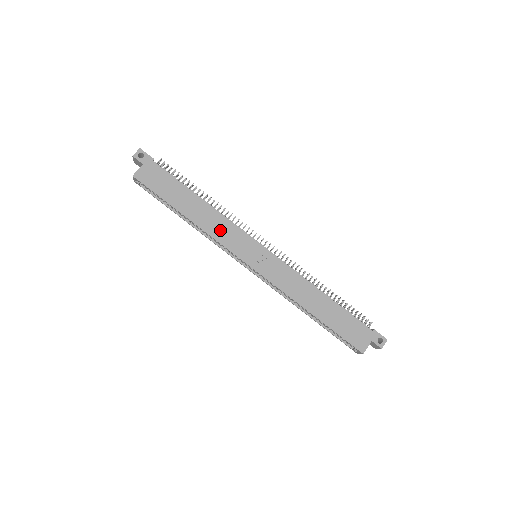
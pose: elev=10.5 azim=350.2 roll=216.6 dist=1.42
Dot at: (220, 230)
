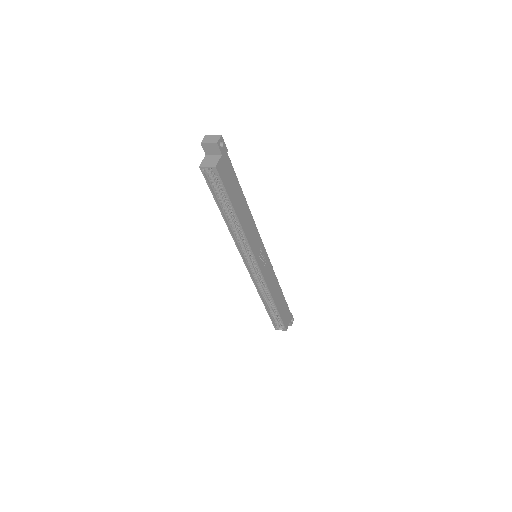
Dot at: (251, 233)
